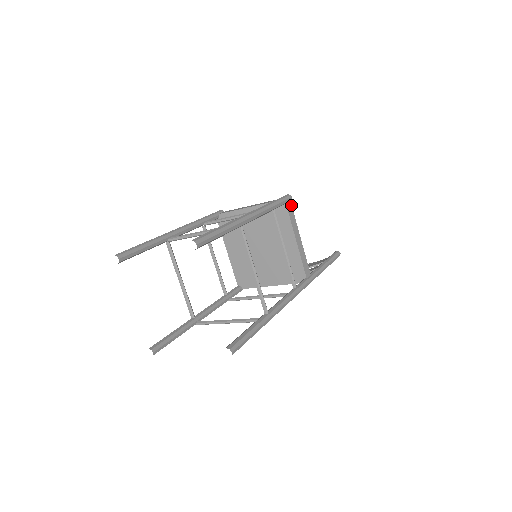
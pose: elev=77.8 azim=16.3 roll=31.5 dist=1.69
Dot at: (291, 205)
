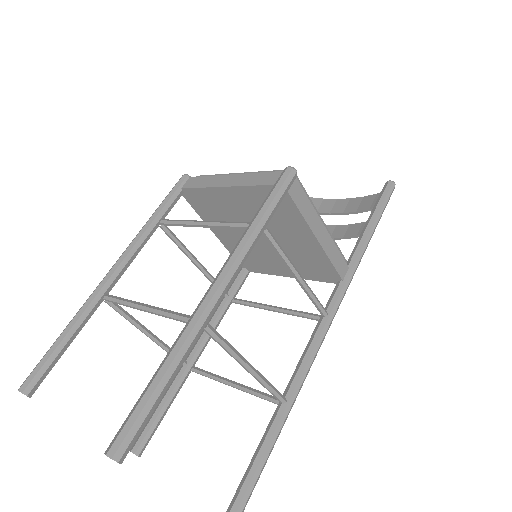
Dot at: (298, 183)
